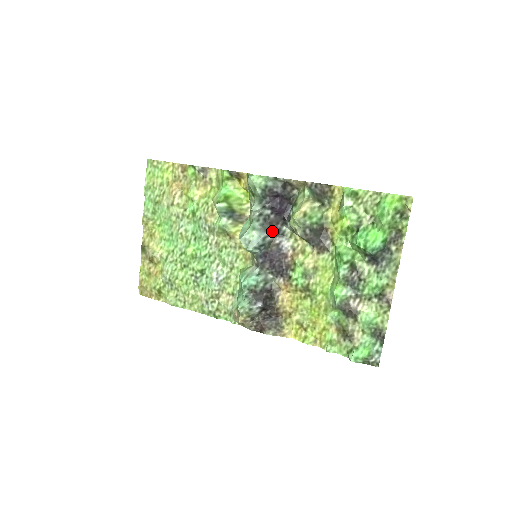
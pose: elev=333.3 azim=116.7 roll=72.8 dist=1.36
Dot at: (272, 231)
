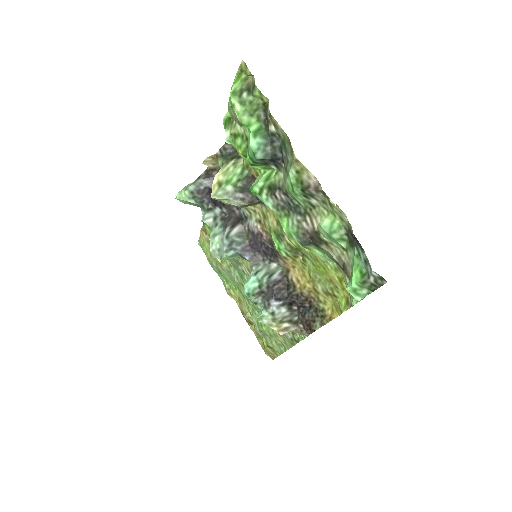
Dot at: (234, 223)
